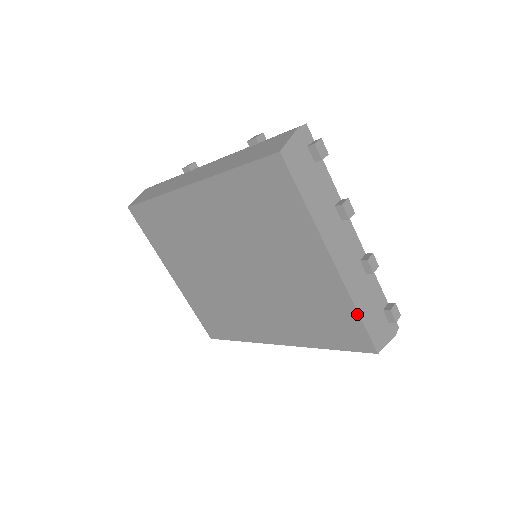
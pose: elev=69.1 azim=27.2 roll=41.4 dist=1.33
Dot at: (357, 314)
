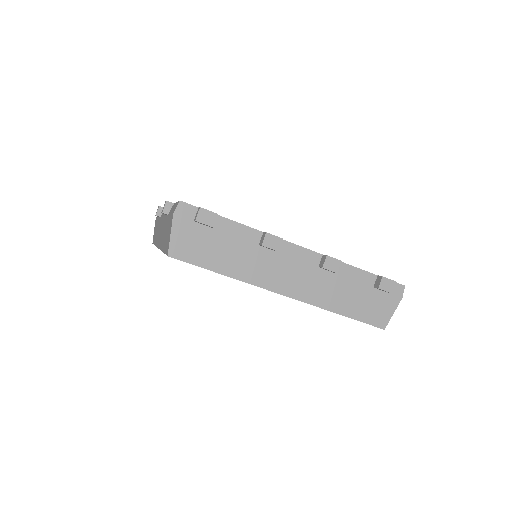
Dot at: occluded
